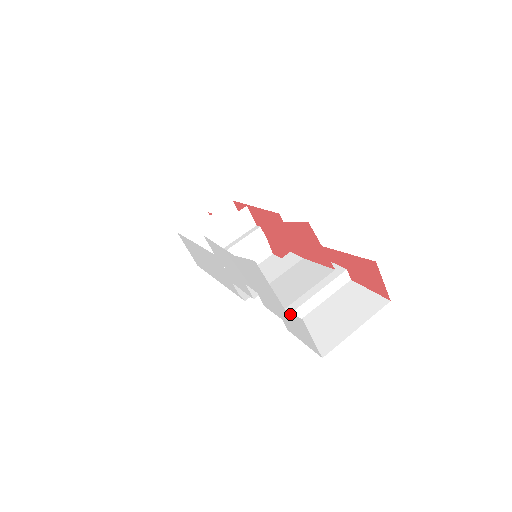
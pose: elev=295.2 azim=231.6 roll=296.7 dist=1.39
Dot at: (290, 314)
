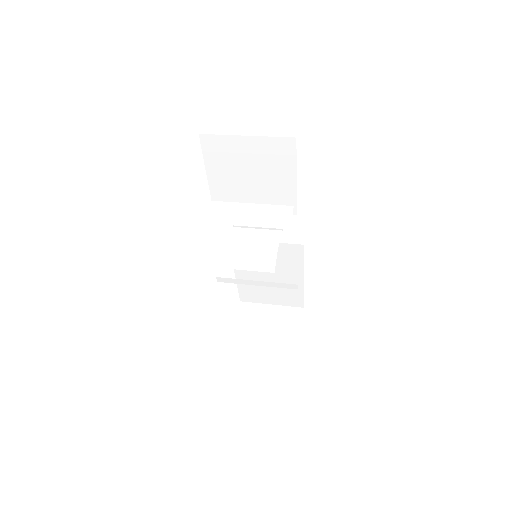
Dot at: occluded
